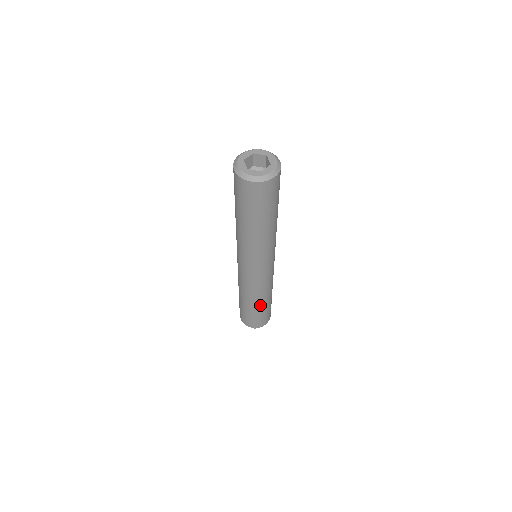
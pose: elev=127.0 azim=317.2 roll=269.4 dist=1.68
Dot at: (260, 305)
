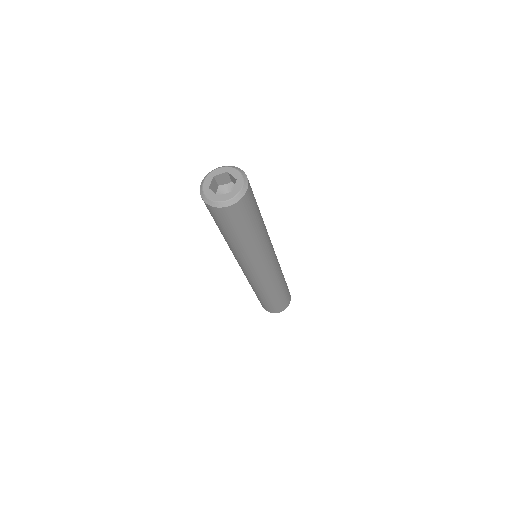
Dot at: (279, 293)
